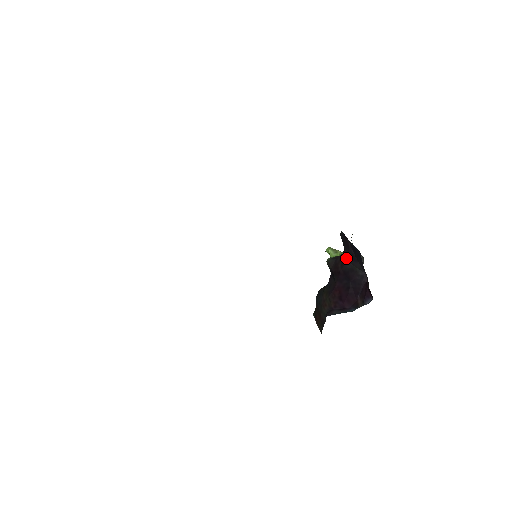
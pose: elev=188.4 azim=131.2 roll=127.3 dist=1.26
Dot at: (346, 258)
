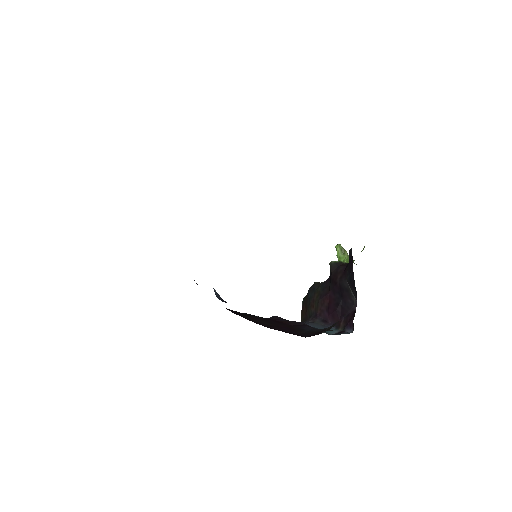
Dot at: (346, 275)
